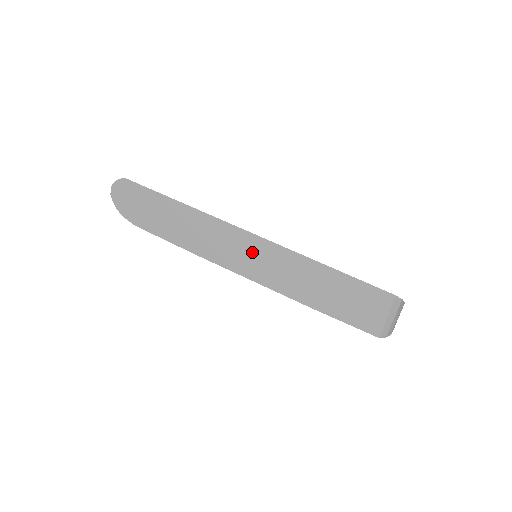
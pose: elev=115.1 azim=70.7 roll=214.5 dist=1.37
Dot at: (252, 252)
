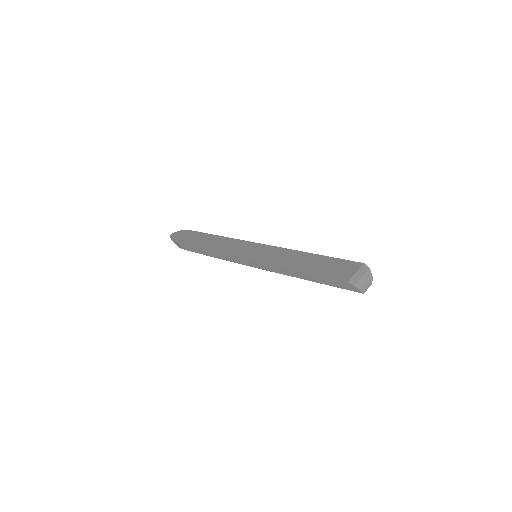
Dot at: (255, 249)
